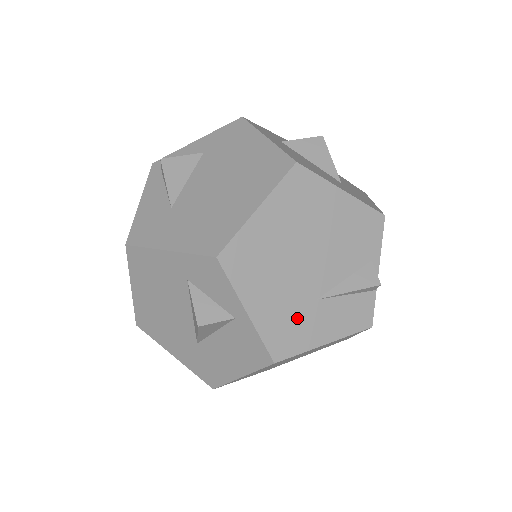
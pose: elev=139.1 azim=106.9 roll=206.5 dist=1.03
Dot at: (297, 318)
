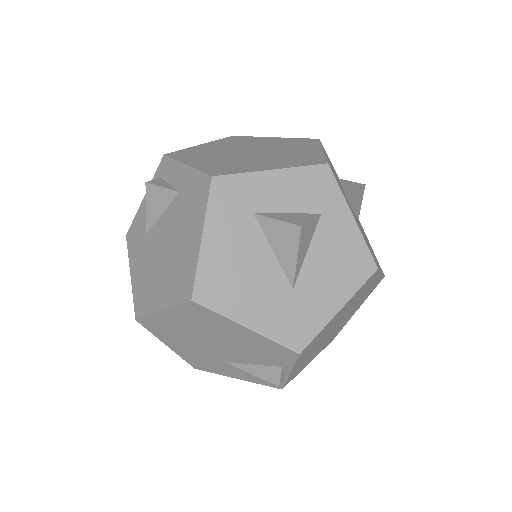
Dot at: (209, 362)
